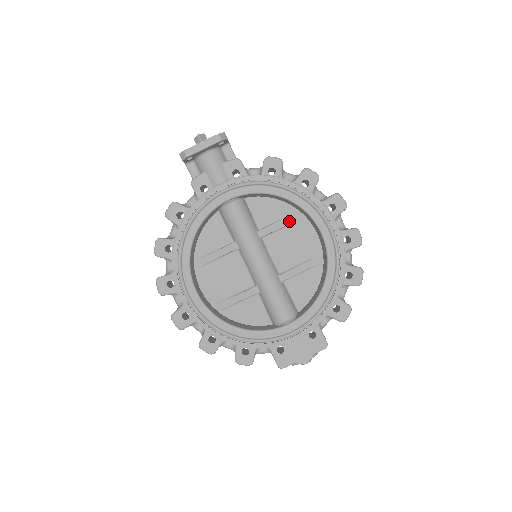
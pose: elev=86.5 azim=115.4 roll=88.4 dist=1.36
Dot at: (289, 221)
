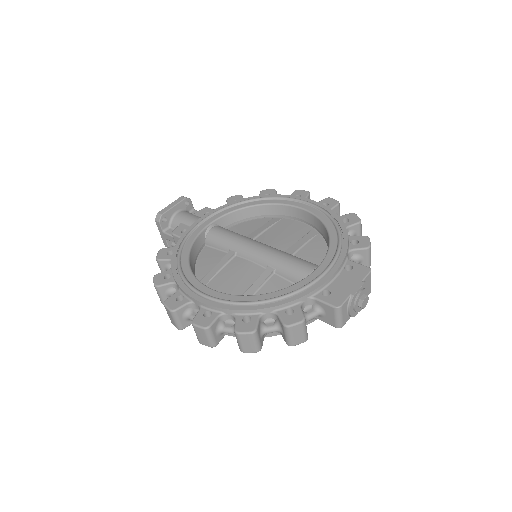
Dot at: (270, 224)
